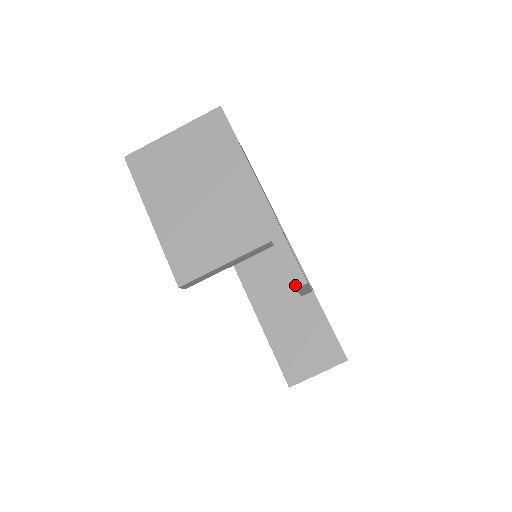
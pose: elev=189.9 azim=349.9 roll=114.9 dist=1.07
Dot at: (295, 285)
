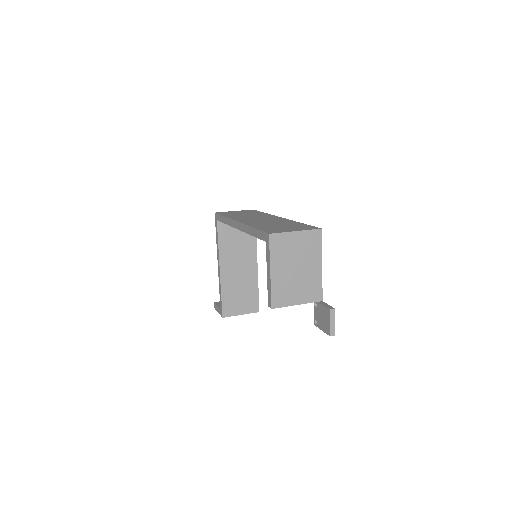
Dot at: (331, 335)
